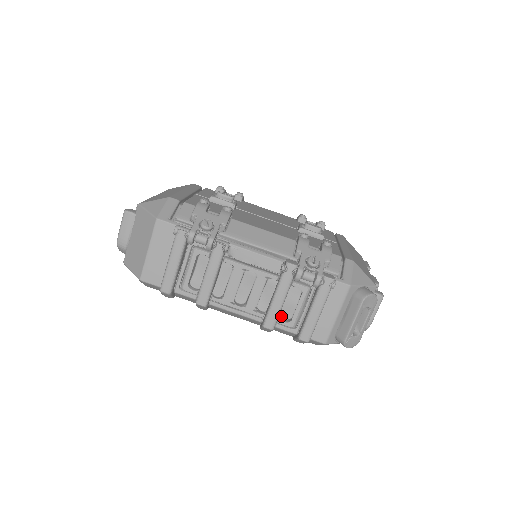
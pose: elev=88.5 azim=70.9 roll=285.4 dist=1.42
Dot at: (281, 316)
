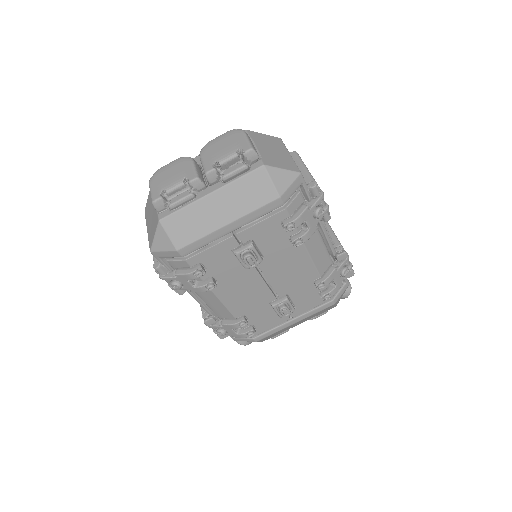
Dot at: occluded
